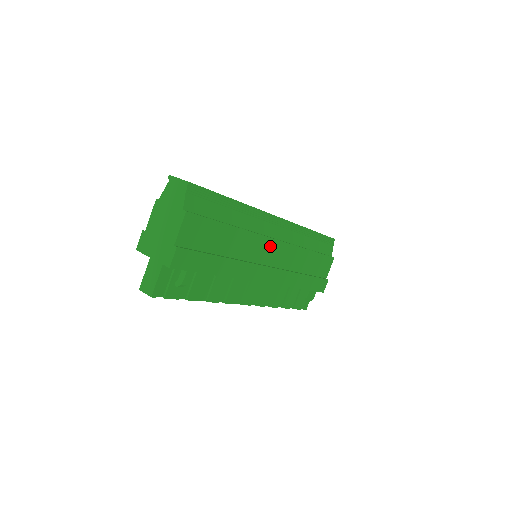
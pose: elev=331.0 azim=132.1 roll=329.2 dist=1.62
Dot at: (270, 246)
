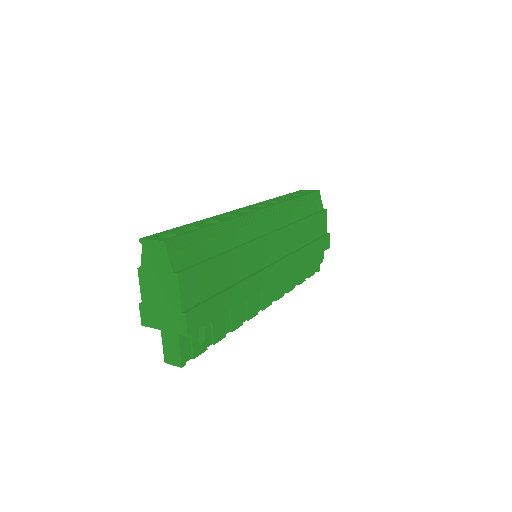
Dot at: (267, 244)
